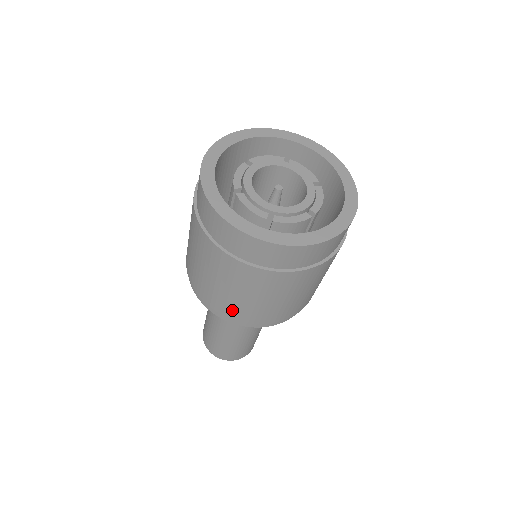
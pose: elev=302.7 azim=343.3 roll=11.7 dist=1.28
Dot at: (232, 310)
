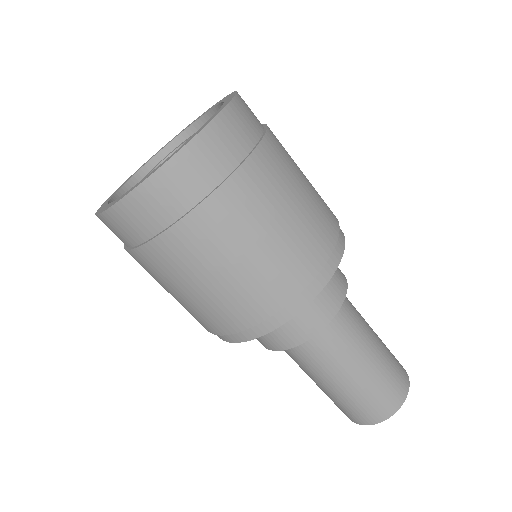
Dot at: occluded
